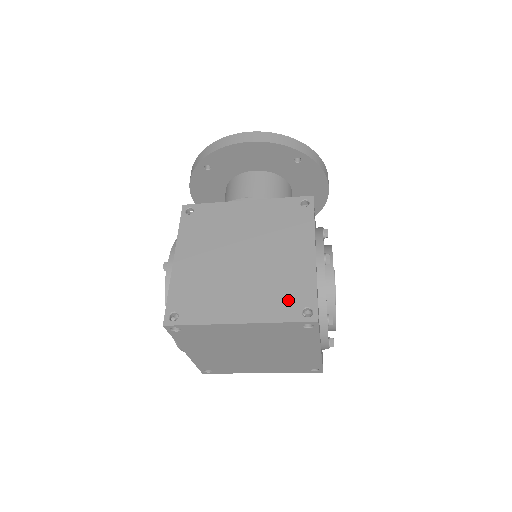
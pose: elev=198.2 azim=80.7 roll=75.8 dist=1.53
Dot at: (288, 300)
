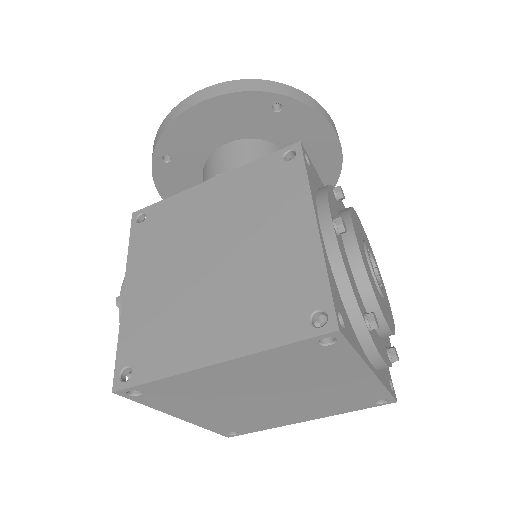
Dot at: (285, 306)
